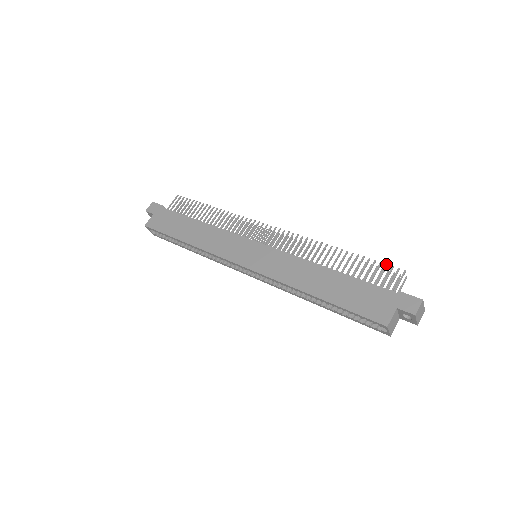
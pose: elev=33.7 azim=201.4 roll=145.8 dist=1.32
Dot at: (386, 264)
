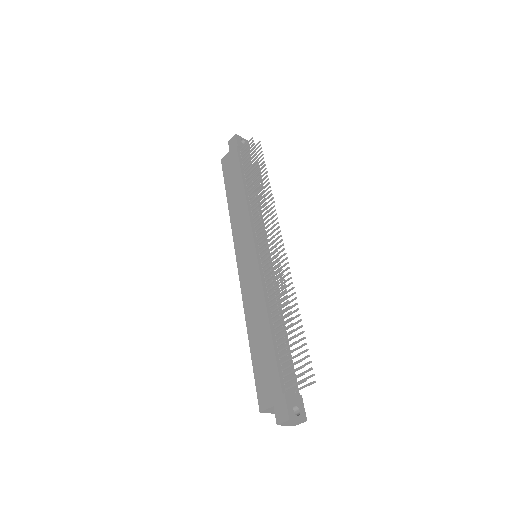
Dot at: occluded
